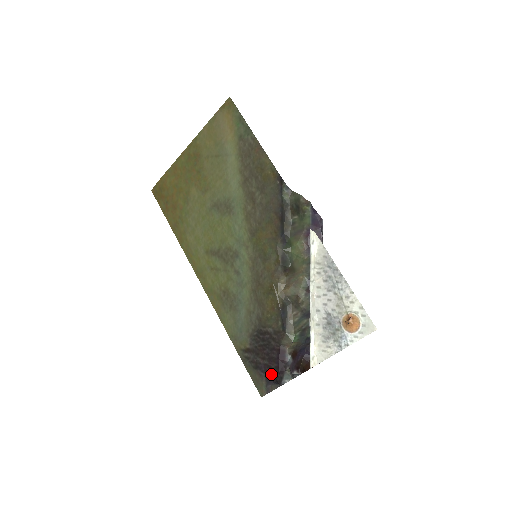
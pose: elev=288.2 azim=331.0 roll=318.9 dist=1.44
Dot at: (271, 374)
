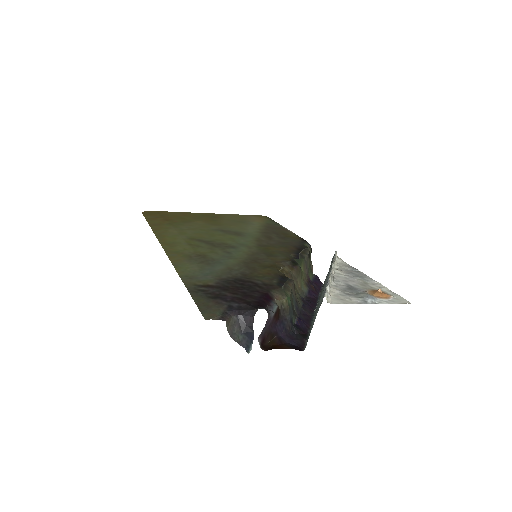
Dot at: (242, 304)
